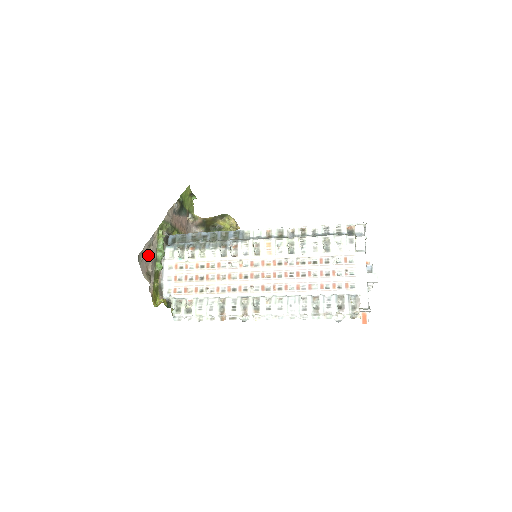
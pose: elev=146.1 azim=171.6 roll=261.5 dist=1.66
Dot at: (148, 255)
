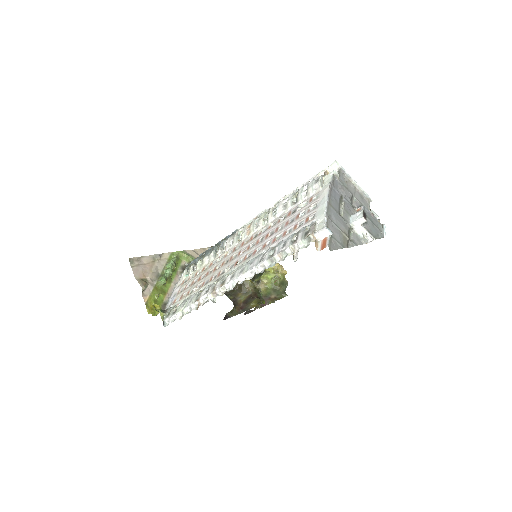
Dot at: (149, 266)
